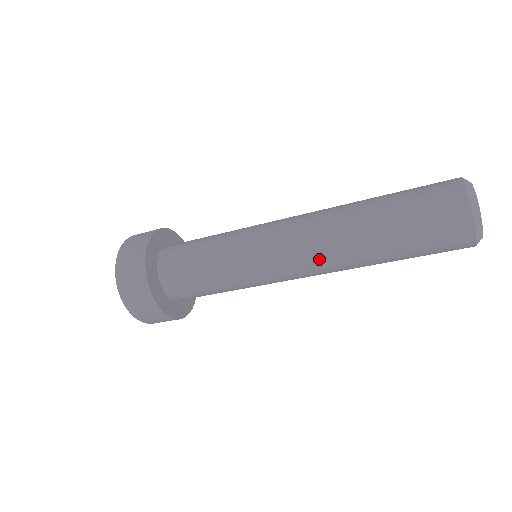
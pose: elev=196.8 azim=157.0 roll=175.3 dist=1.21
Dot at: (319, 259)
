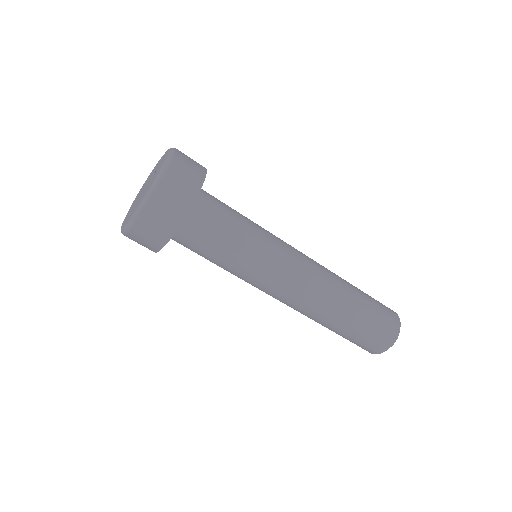
Dot at: (318, 285)
